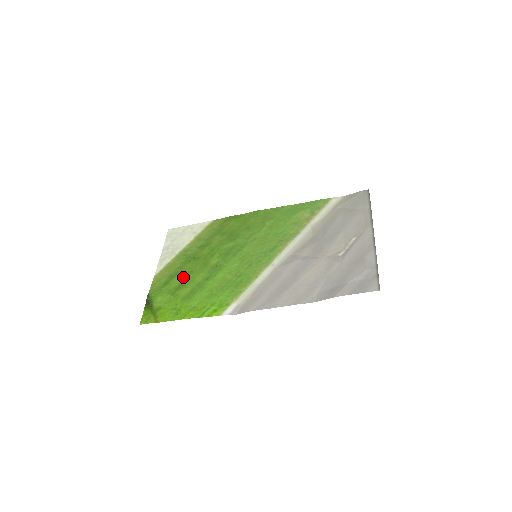
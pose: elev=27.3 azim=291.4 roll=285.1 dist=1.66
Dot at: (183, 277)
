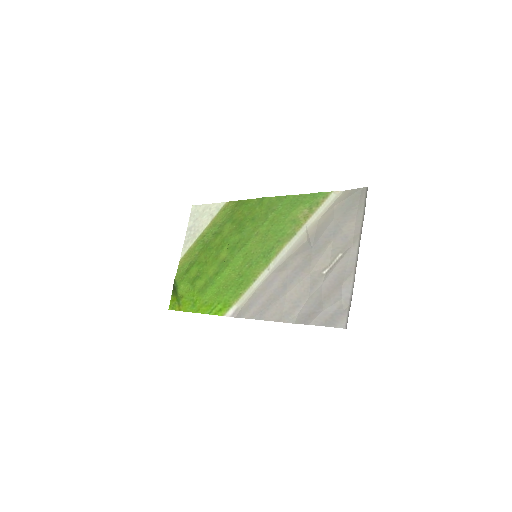
Dot at: (199, 267)
